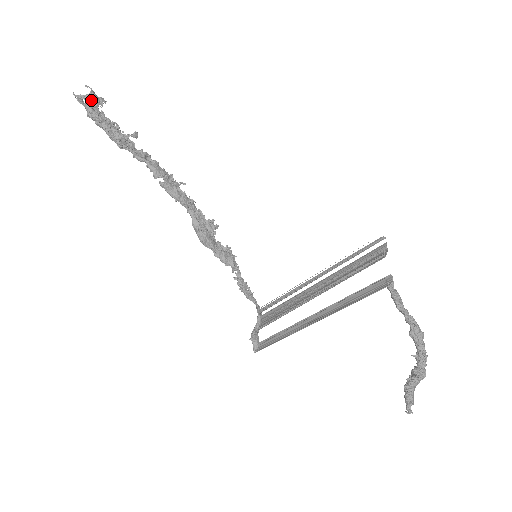
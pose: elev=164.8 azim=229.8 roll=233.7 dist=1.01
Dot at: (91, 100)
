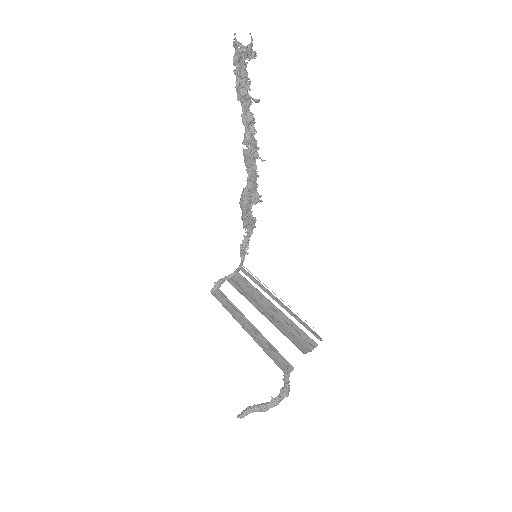
Dot at: (243, 54)
